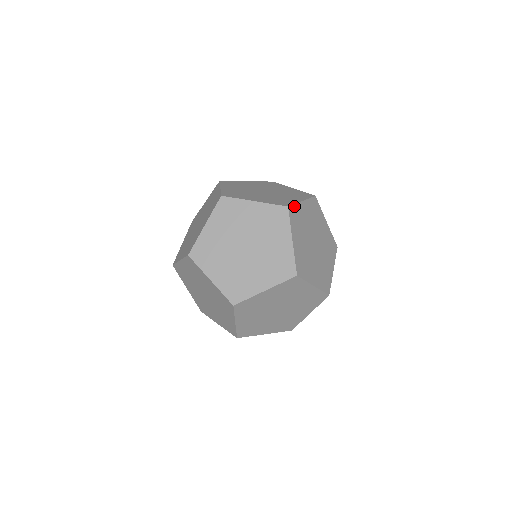
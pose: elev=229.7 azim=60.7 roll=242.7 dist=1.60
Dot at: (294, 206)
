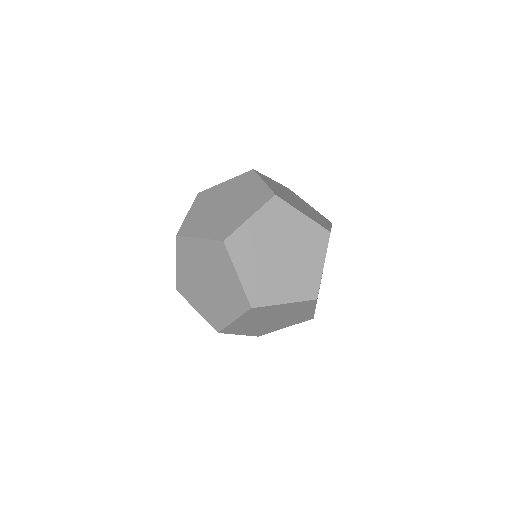
Dot at: occluded
